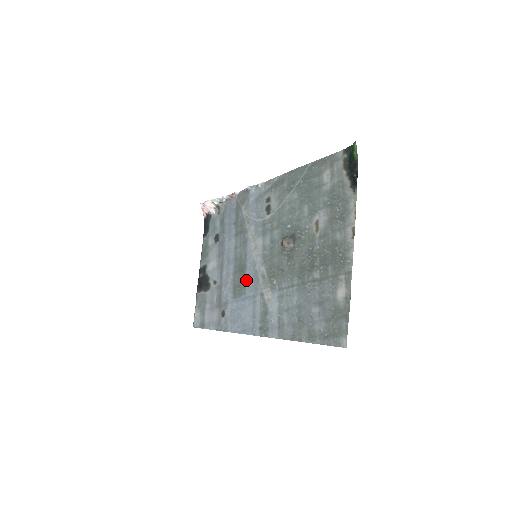
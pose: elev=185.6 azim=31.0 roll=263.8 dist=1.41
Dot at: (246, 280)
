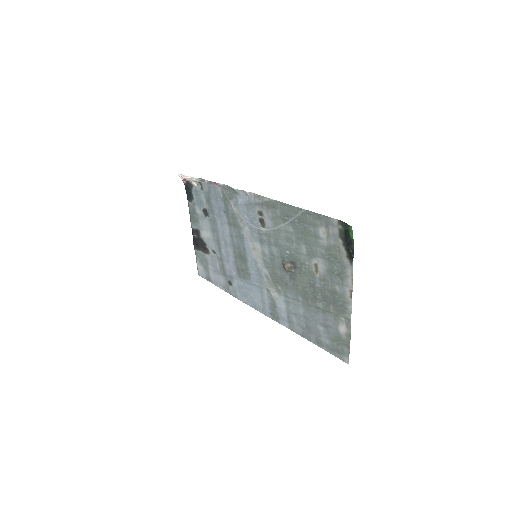
Dot at: (249, 270)
